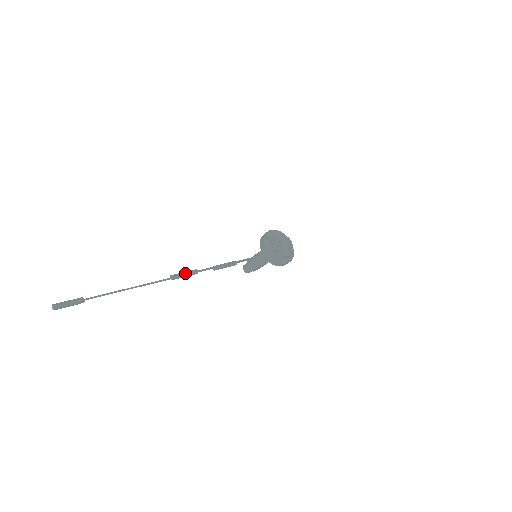
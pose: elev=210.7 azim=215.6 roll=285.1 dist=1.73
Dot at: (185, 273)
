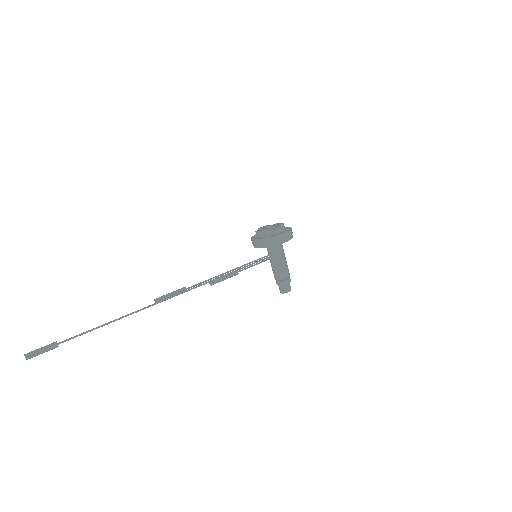
Dot at: (170, 293)
